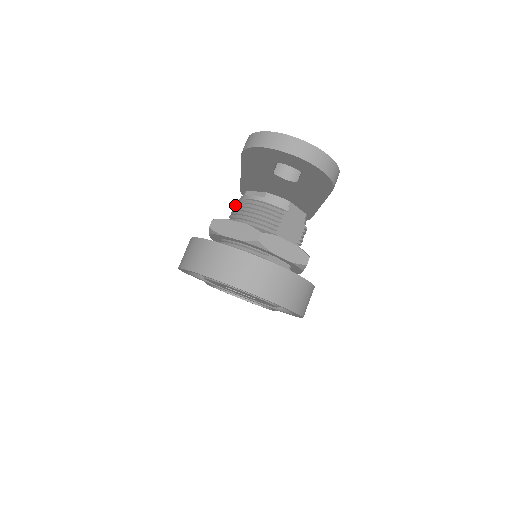
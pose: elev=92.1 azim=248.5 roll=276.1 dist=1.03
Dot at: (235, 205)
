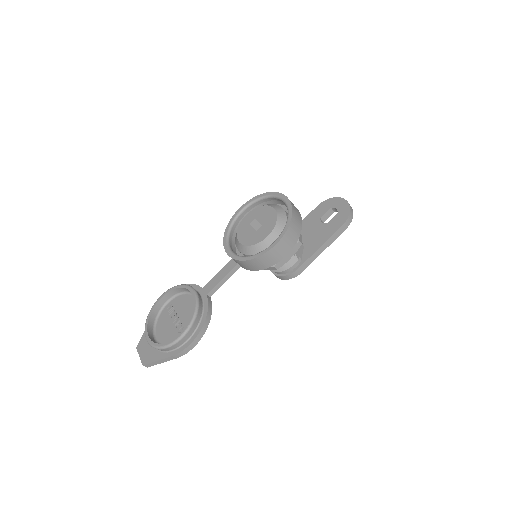
Dot at: occluded
